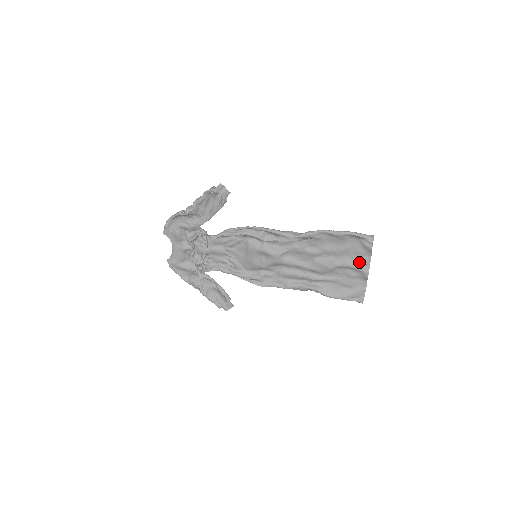
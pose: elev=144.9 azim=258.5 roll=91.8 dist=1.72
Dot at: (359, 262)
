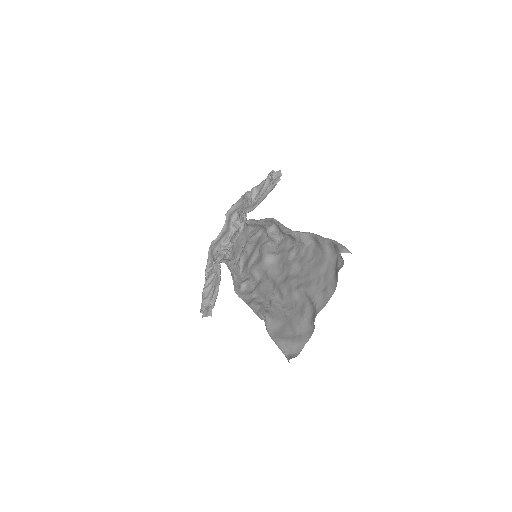
Dot at: (321, 293)
